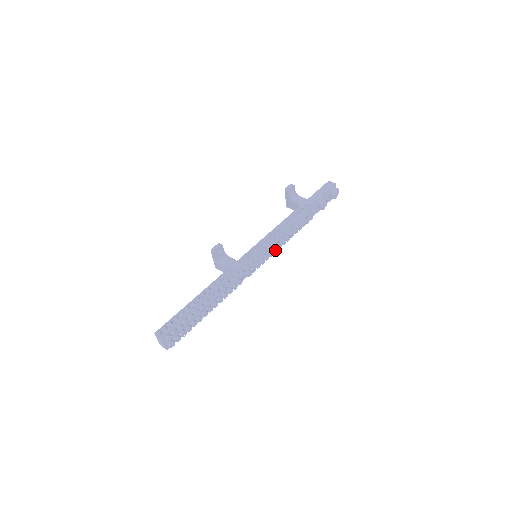
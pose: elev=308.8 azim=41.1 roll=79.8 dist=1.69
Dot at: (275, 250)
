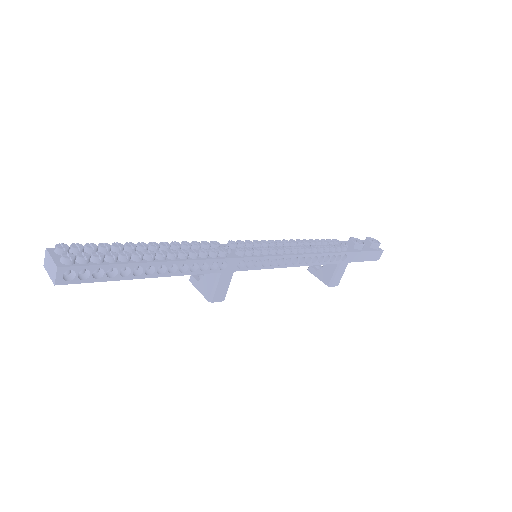
Dot at: (286, 248)
